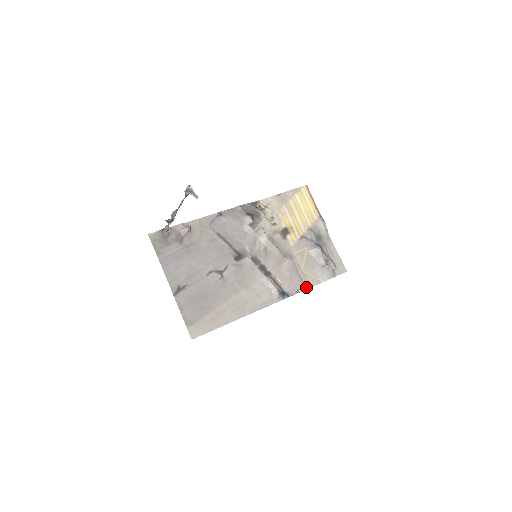
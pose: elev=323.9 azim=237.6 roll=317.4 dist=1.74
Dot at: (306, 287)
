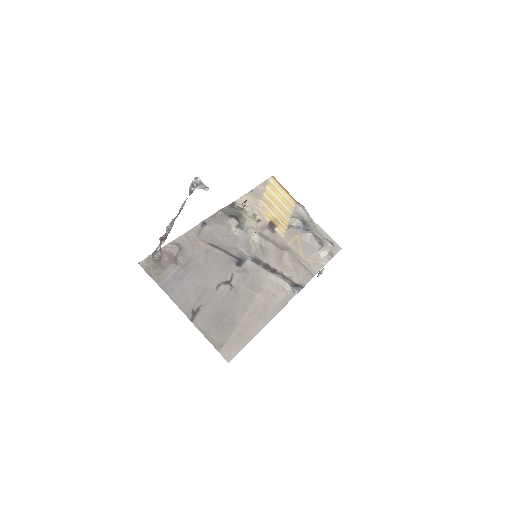
Dot at: (313, 274)
